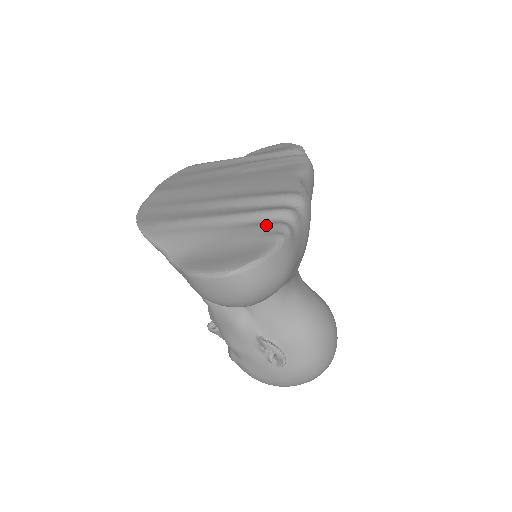
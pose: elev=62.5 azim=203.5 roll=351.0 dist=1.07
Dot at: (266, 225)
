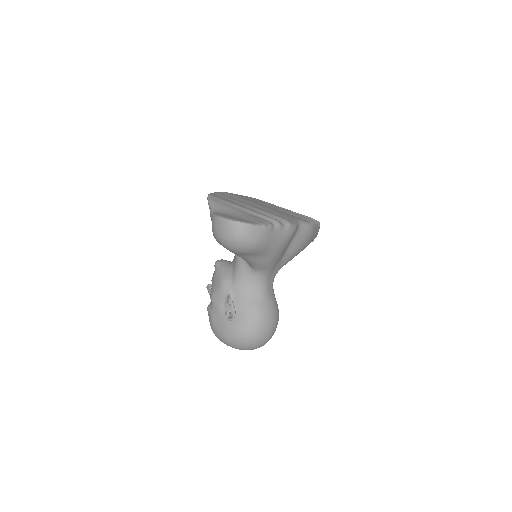
Dot at: (263, 219)
